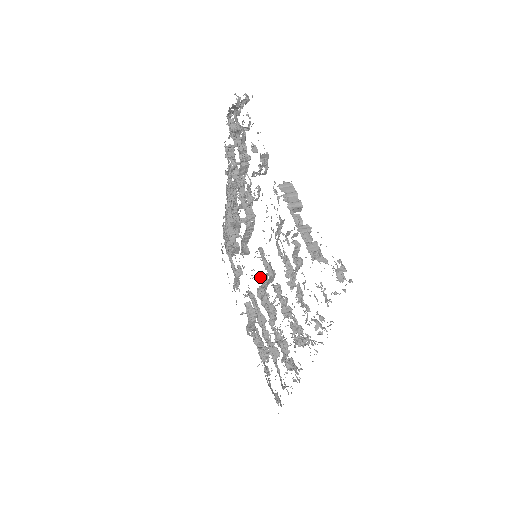
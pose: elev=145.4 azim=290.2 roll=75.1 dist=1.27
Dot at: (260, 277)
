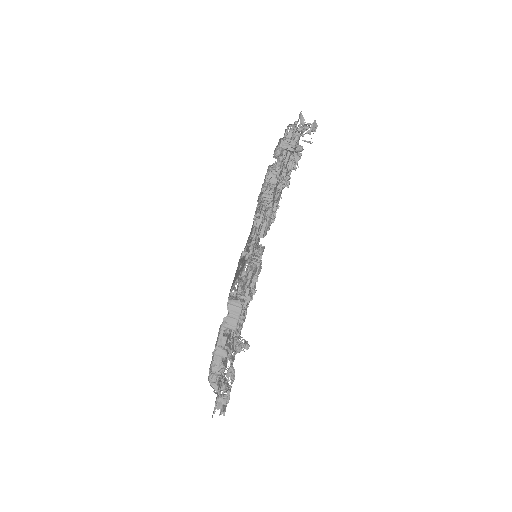
Dot at: (258, 265)
